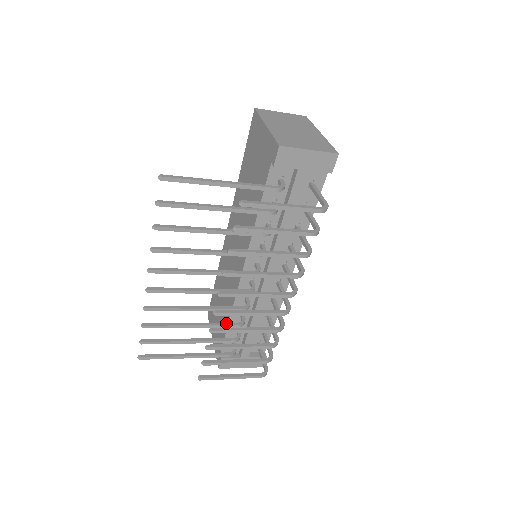
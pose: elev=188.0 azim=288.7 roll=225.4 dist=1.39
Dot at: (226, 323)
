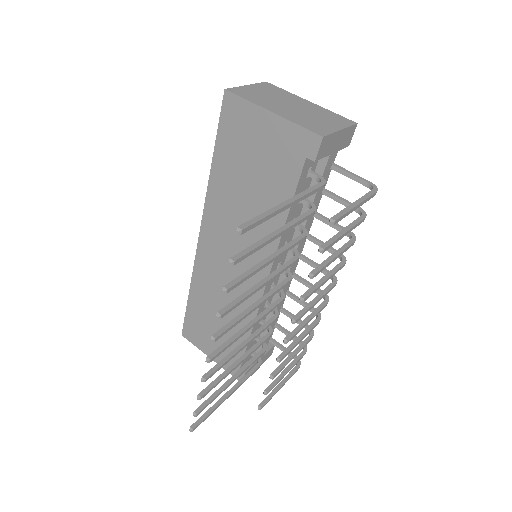
Dot at: (261, 340)
